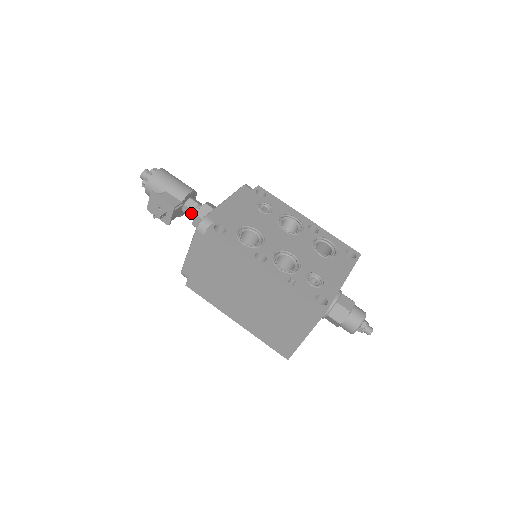
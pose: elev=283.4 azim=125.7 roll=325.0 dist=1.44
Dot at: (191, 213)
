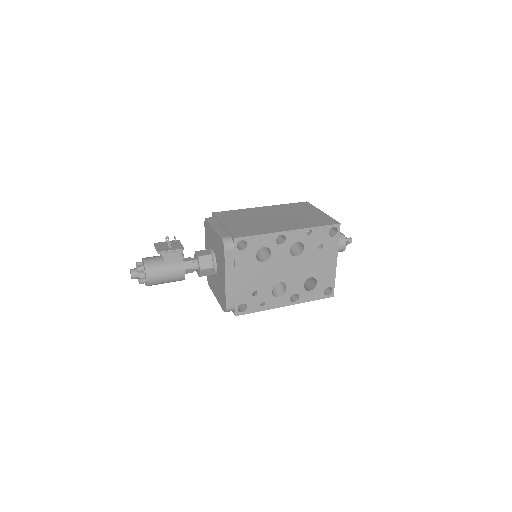
Dot at: (191, 259)
